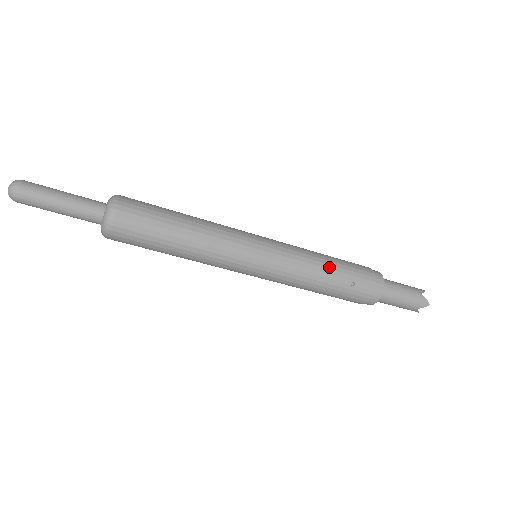
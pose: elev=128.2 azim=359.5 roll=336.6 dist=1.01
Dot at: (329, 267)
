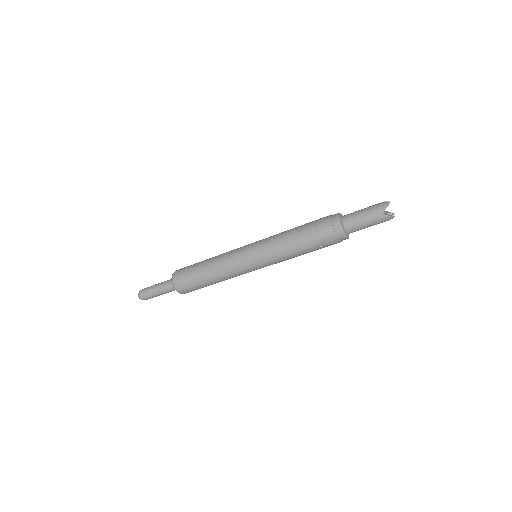
Dot at: (298, 248)
